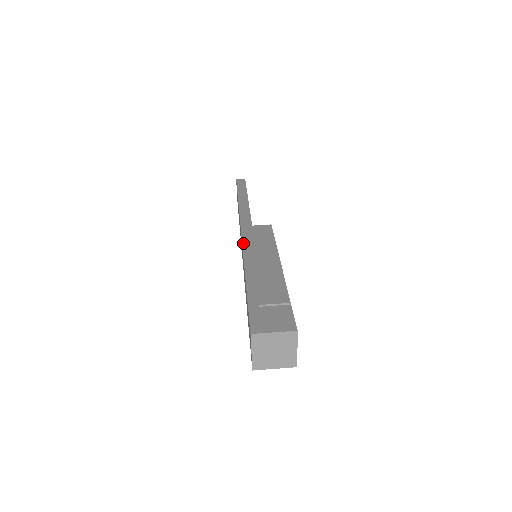
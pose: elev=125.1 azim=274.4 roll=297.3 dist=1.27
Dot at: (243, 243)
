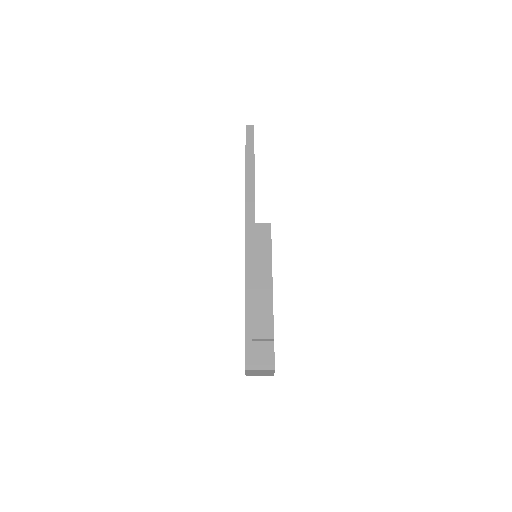
Dot at: (246, 253)
